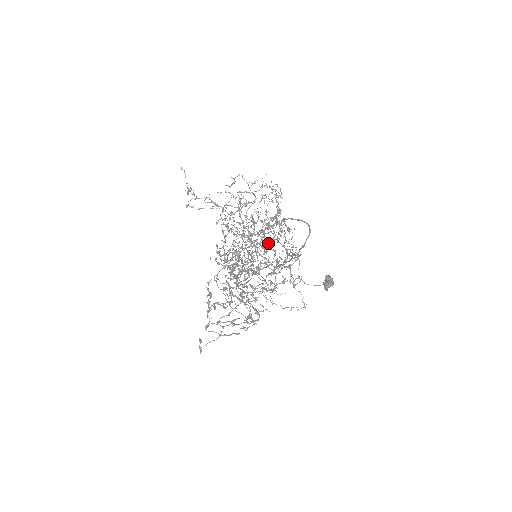
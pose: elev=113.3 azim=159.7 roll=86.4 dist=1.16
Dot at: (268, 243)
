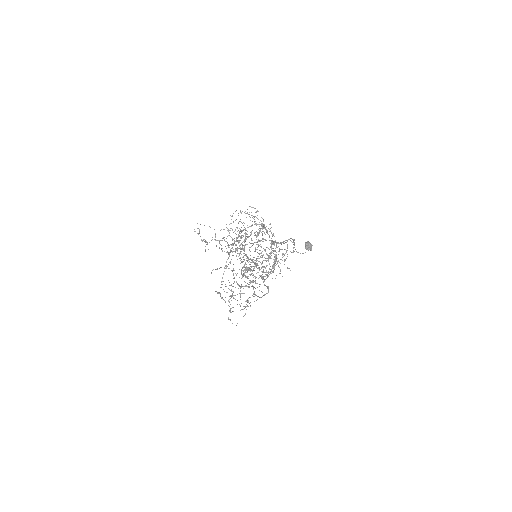
Dot at: (260, 244)
